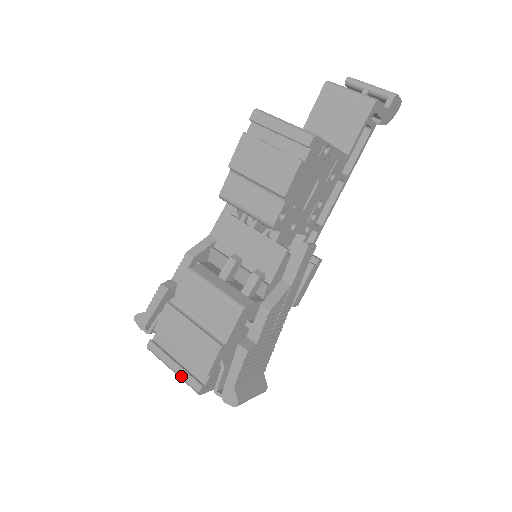
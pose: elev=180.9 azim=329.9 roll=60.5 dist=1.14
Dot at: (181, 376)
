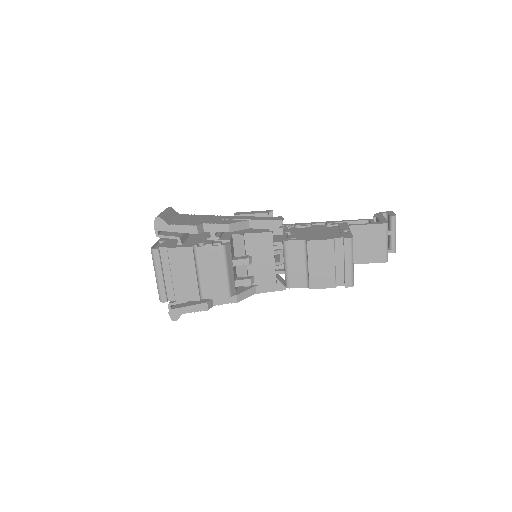
Dot at: (159, 285)
